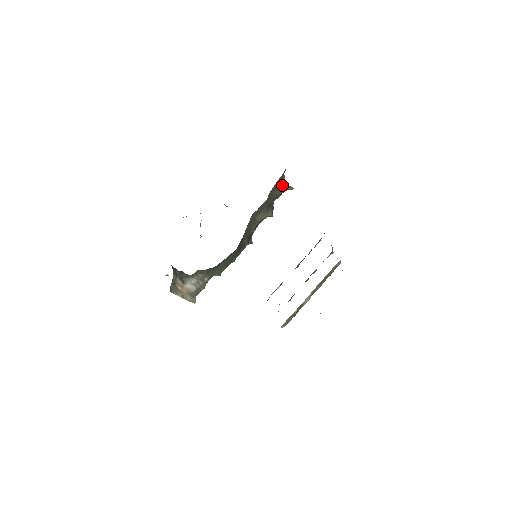
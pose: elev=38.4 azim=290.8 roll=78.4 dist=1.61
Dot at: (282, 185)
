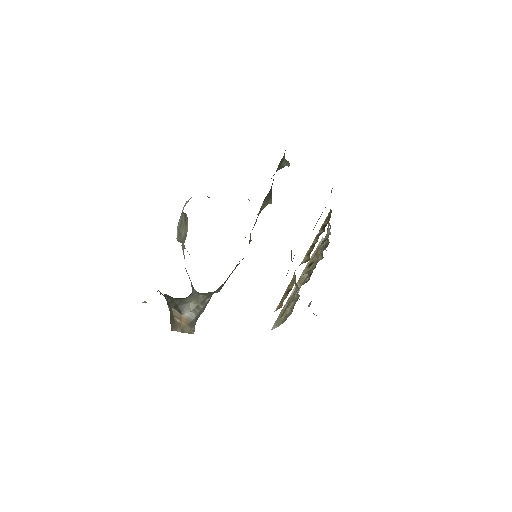
Dot at: (281, 162)
